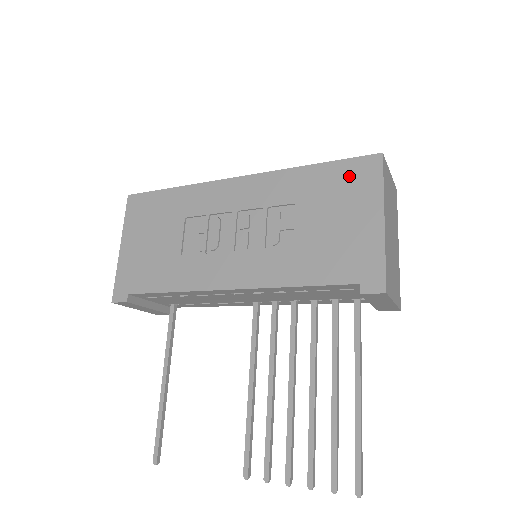
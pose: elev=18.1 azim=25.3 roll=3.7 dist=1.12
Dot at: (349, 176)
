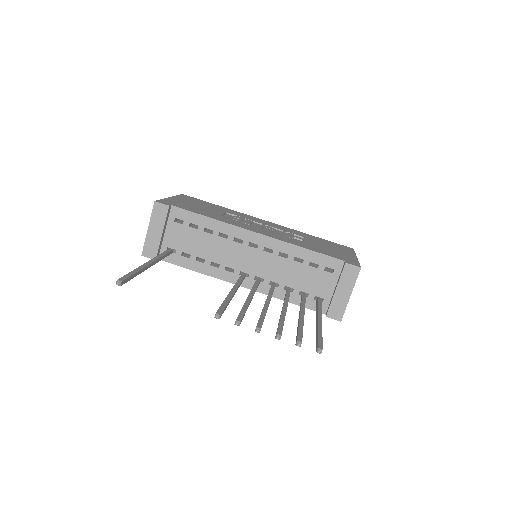
Dot at: (336, 245)
